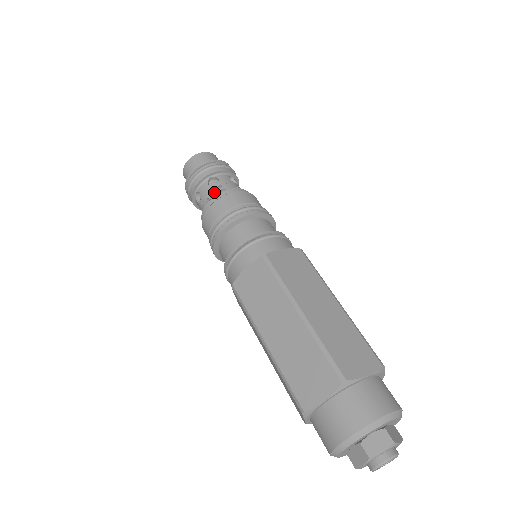
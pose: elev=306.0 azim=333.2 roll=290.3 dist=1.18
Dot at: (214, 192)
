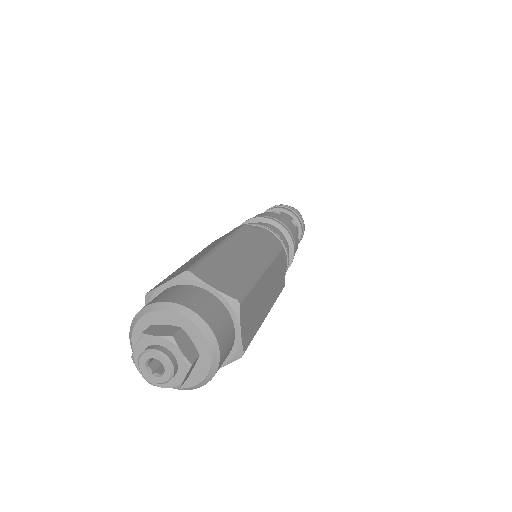
Dot at: occluded
